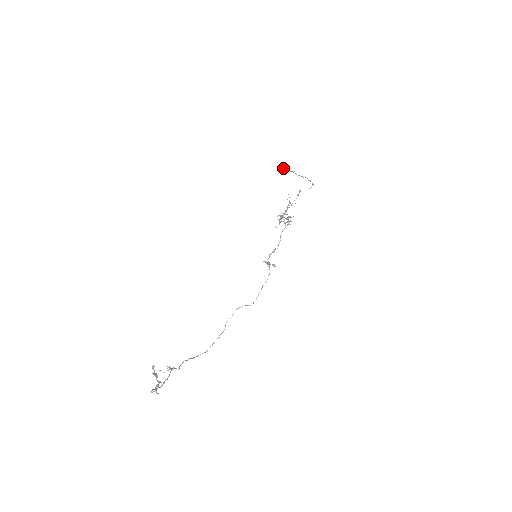
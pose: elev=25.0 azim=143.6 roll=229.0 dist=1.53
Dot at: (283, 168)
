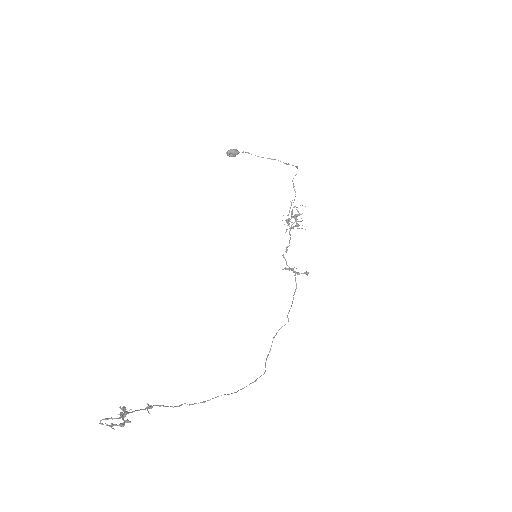
Dot at: (228, 151)
